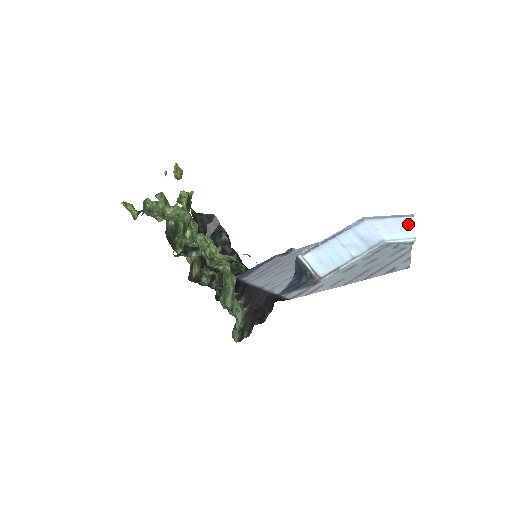
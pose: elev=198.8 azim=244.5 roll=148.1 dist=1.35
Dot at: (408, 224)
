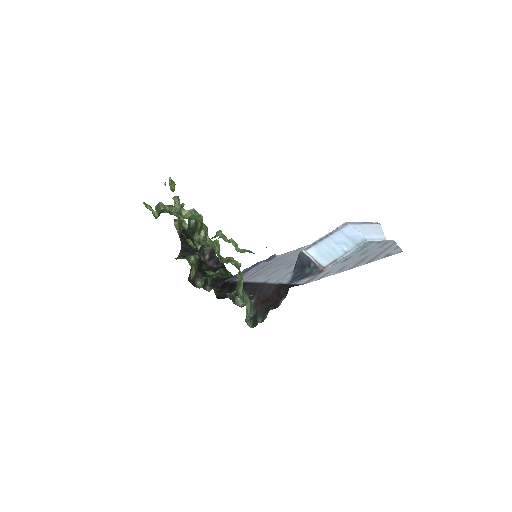
Dot at: (378, 229)
